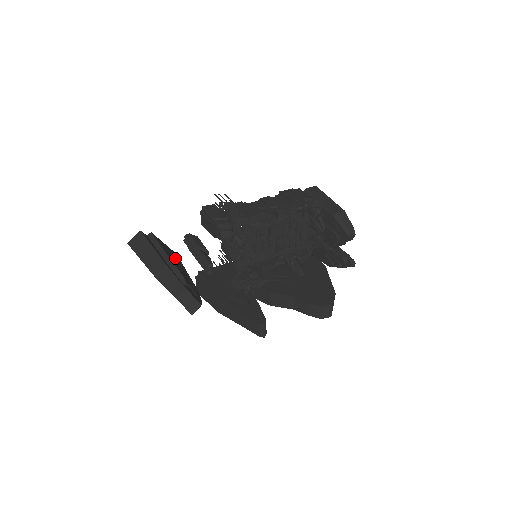
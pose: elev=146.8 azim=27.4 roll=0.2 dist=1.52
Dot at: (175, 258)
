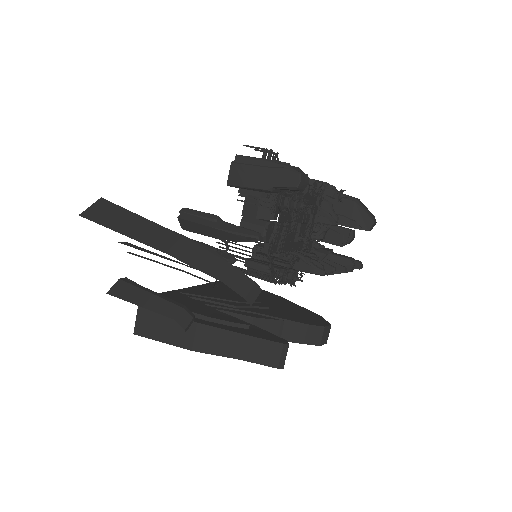
Dot at: occluded
